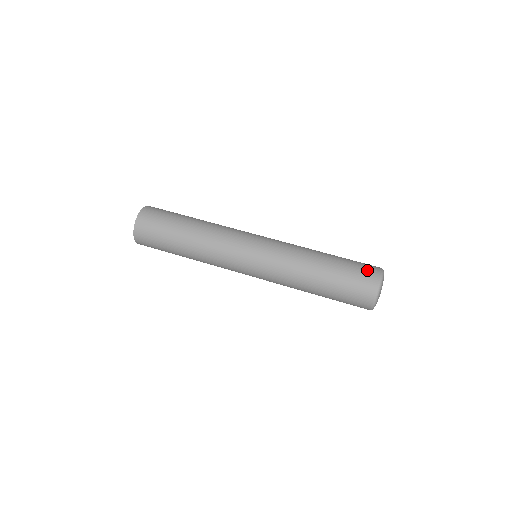
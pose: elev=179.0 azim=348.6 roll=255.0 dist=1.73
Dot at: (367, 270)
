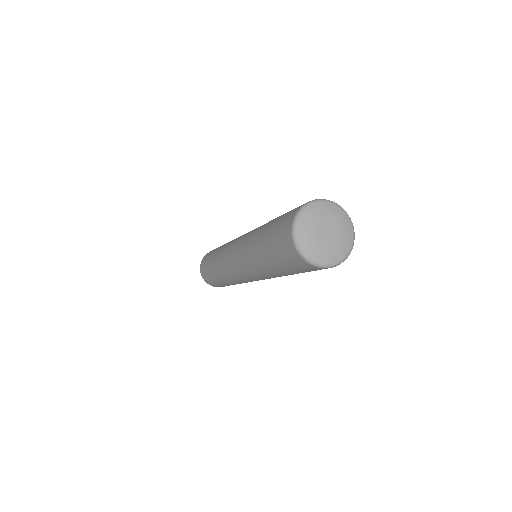
Dot at: (286, 218)
